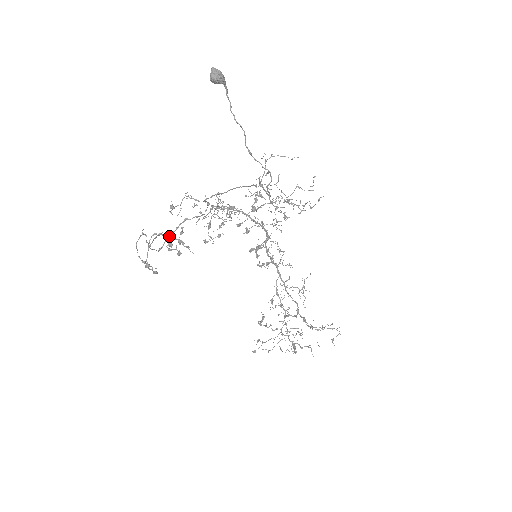
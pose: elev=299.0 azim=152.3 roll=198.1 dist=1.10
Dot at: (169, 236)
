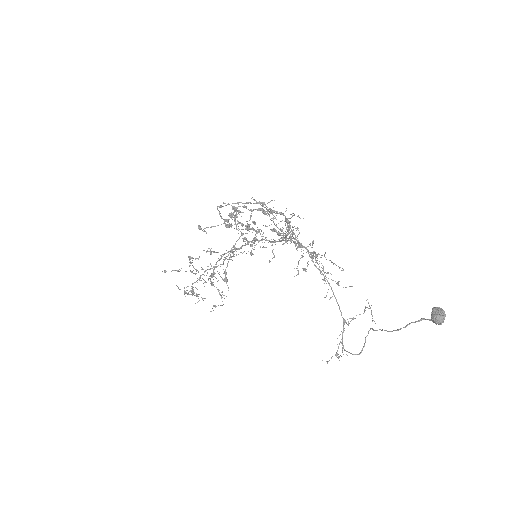
Dot at: occluded
